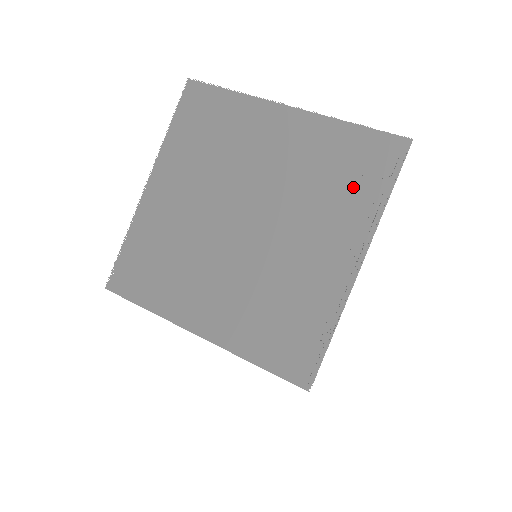
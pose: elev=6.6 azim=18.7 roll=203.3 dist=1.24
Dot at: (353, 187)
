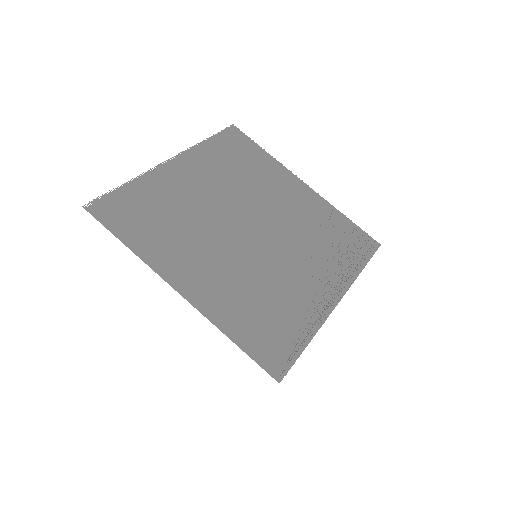
Dot at: (340, 250)
